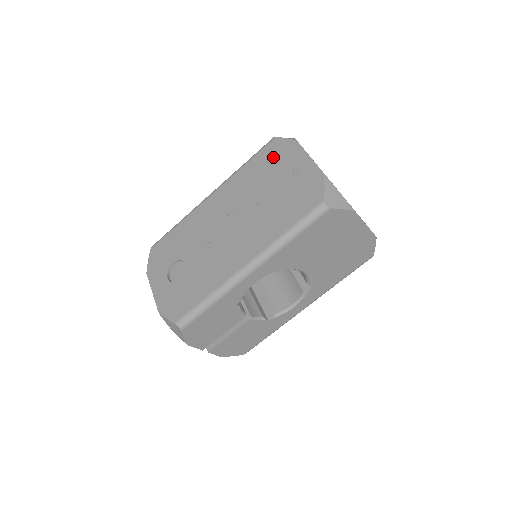
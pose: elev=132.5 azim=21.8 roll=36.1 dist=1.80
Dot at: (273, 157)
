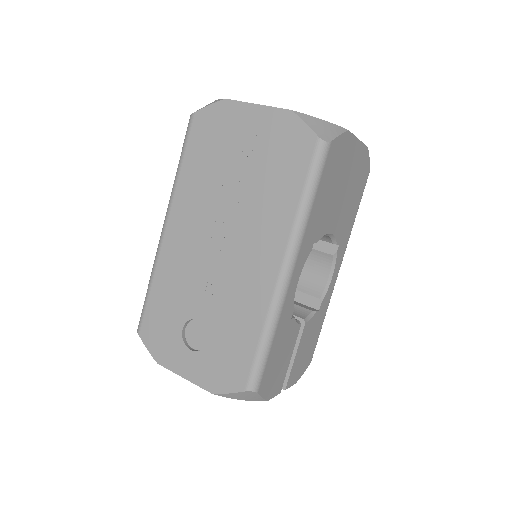
Dot at: (210, 135)
